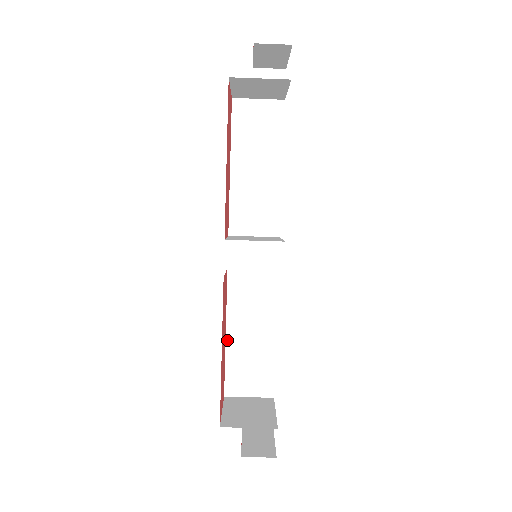
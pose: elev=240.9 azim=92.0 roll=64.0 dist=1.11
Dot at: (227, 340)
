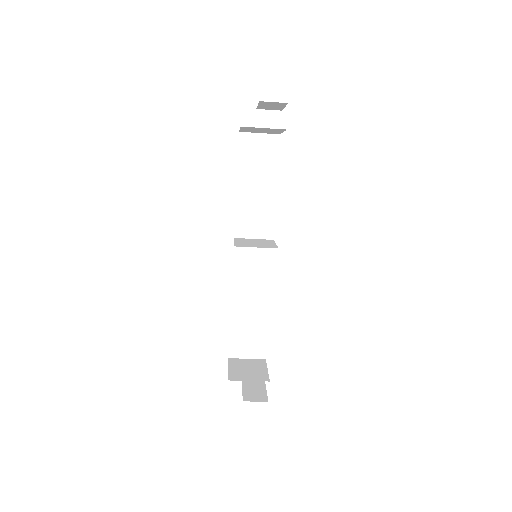
Dot at: (231, 316)
